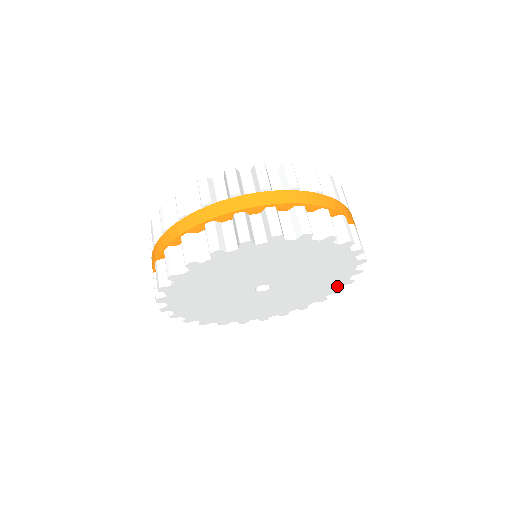
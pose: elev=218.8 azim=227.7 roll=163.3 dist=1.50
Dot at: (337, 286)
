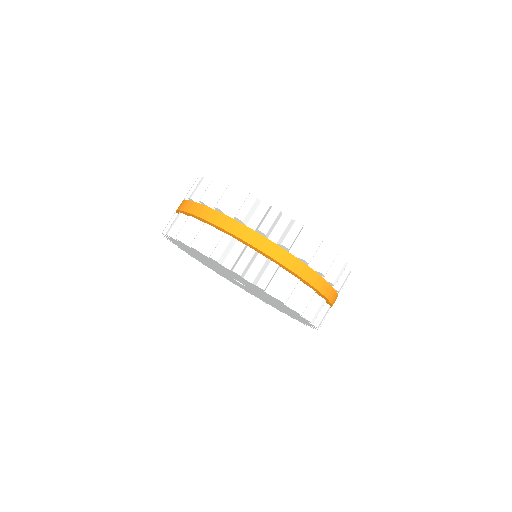
Dot at: occluded
